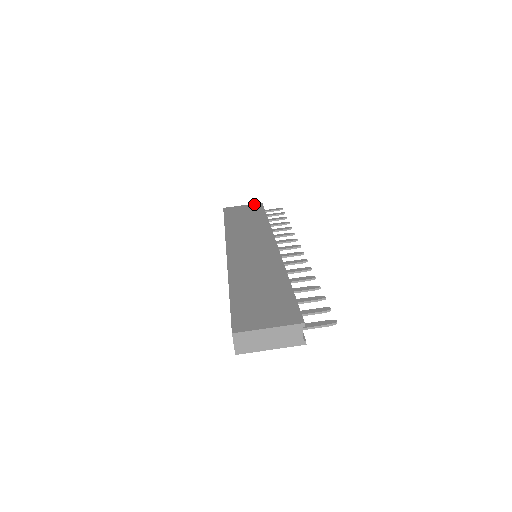
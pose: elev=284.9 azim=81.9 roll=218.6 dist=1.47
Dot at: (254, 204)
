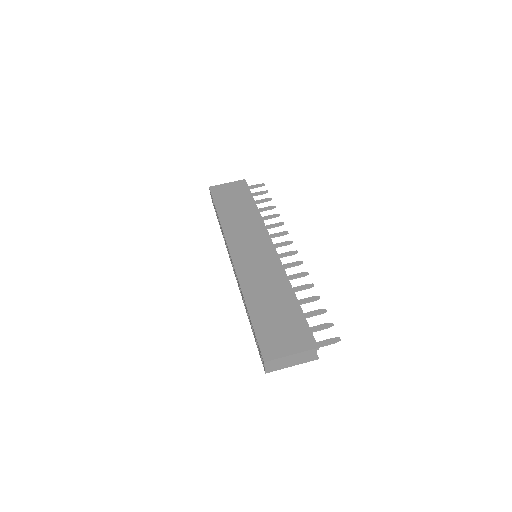
Dot at: (238, 181)
